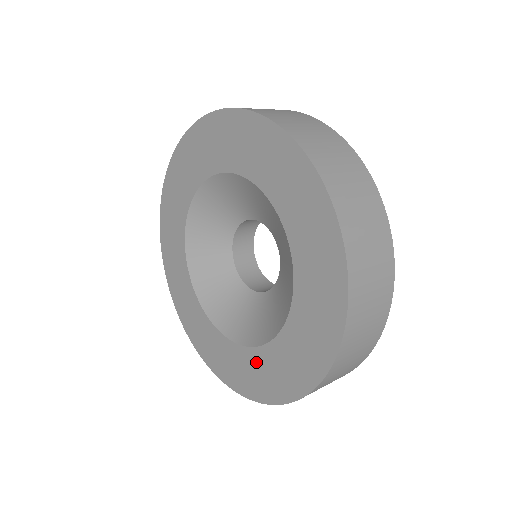
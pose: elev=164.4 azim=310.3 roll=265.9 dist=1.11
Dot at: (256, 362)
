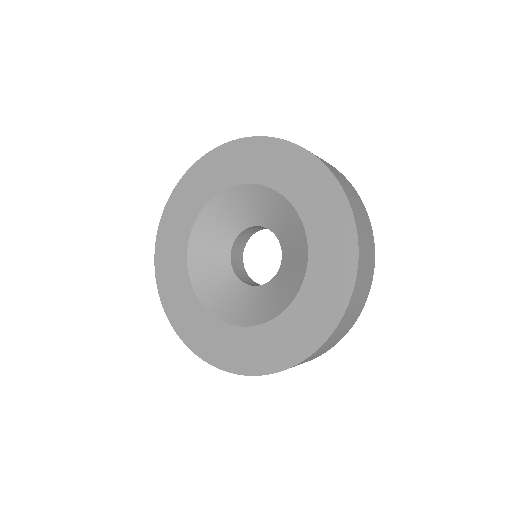
Dot at: (311, 295)
